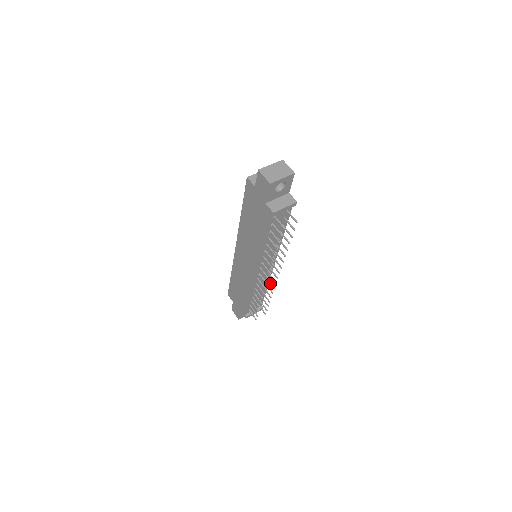
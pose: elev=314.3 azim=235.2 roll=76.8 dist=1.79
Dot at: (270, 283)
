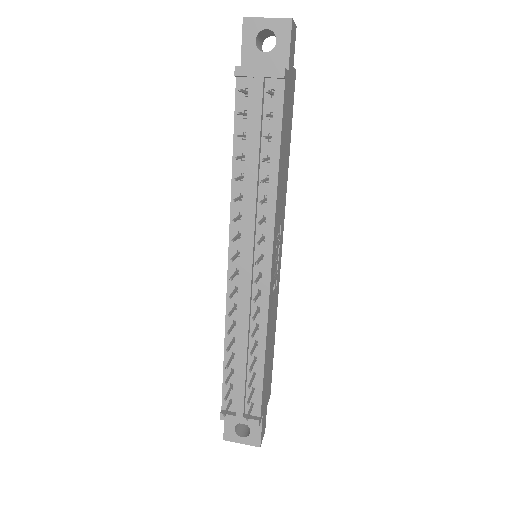
Dot at: (255, 313)
